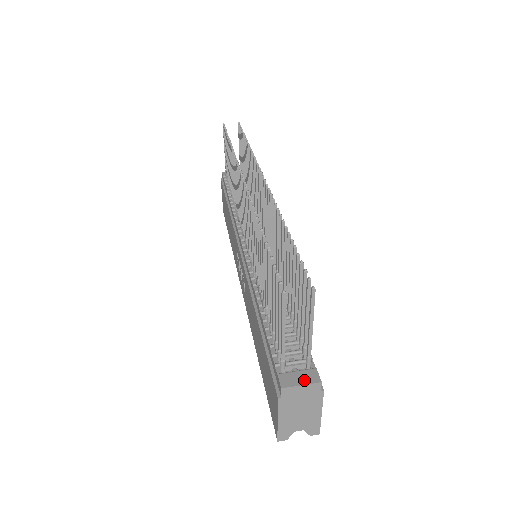
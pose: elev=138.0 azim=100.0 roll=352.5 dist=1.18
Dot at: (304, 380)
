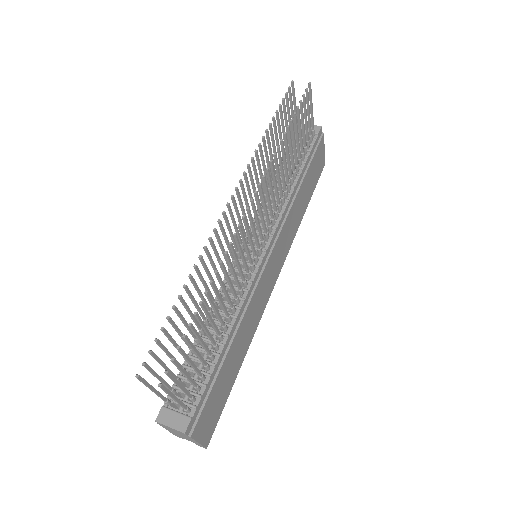
Dot at: (174, 424)
